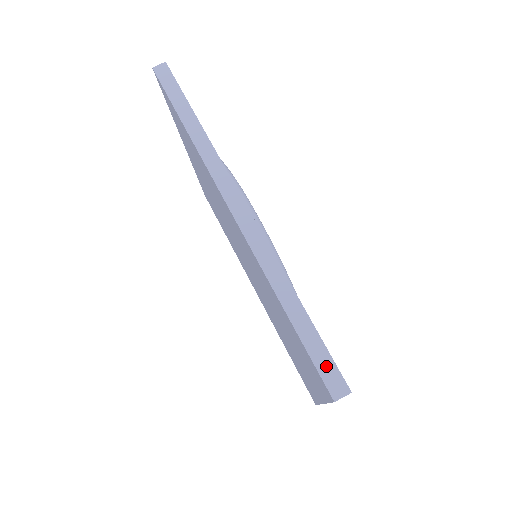
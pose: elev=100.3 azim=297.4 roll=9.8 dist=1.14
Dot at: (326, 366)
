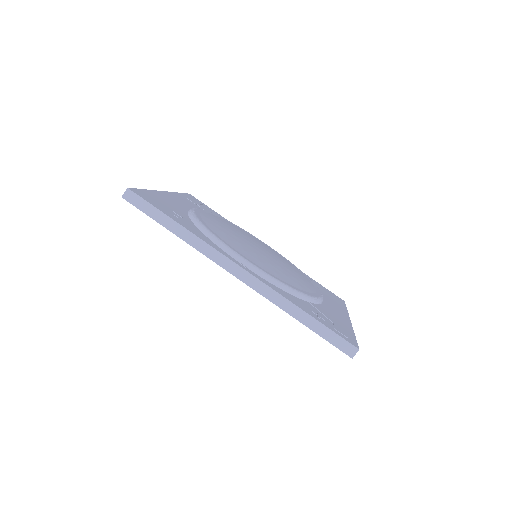
Dot at: (339, 342)
